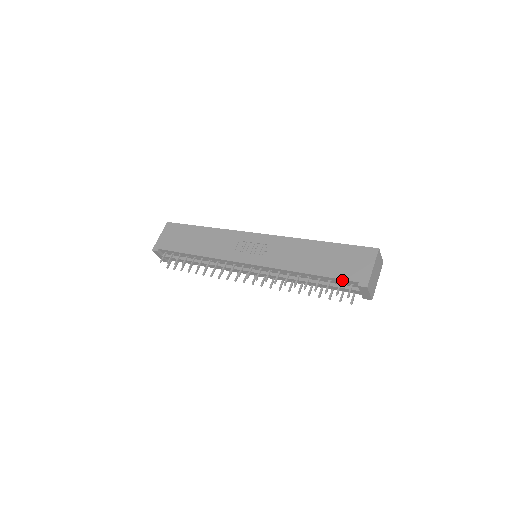
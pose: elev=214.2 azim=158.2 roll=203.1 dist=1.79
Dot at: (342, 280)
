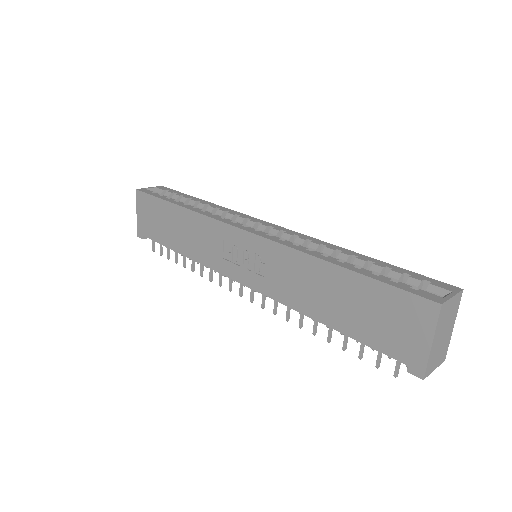
Dot at: (380, 351)
